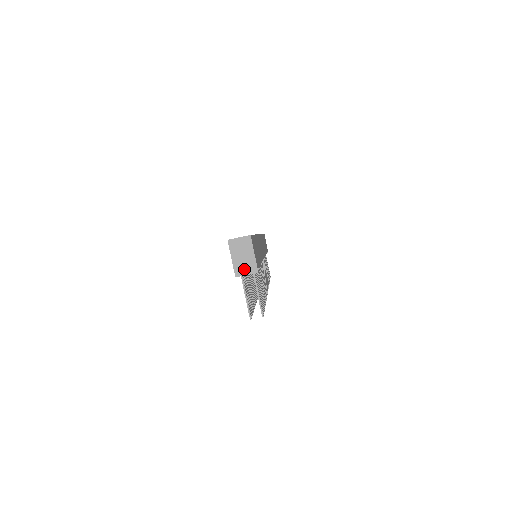
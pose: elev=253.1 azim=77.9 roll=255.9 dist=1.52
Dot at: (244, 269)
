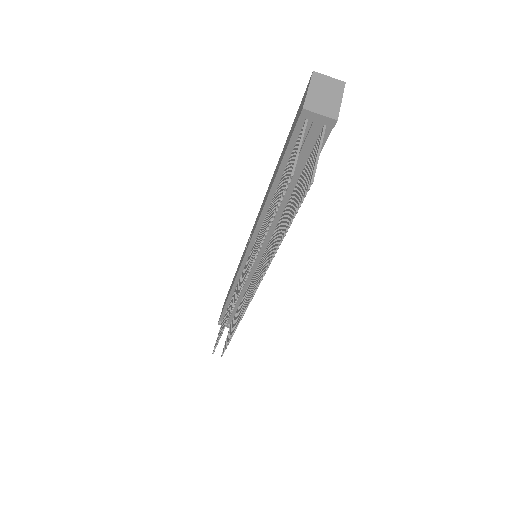
Dot at: (320, 107)
